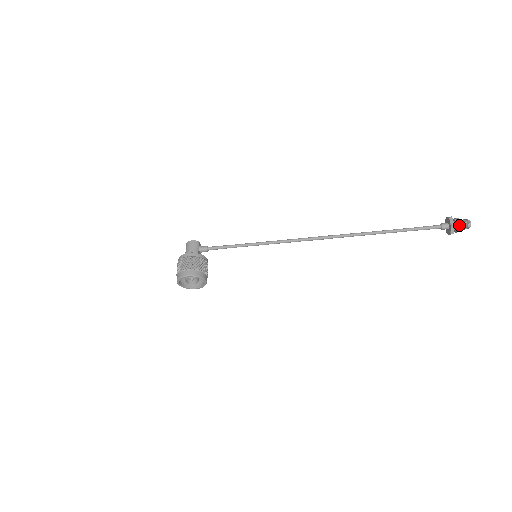
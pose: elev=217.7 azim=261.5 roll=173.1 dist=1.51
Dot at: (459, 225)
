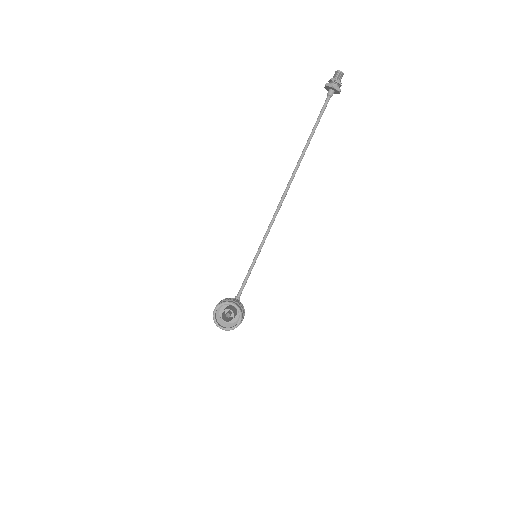
Dot at: (331, 80)
